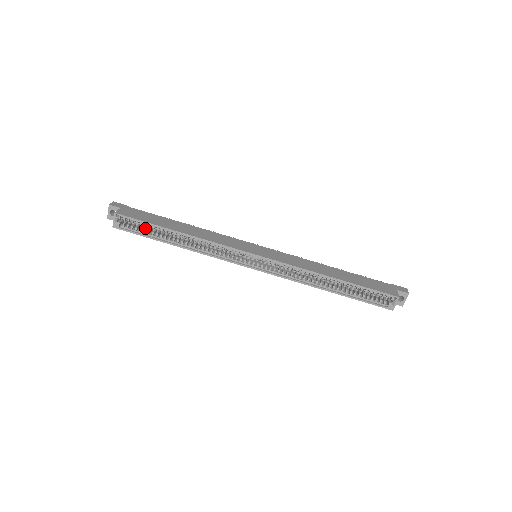
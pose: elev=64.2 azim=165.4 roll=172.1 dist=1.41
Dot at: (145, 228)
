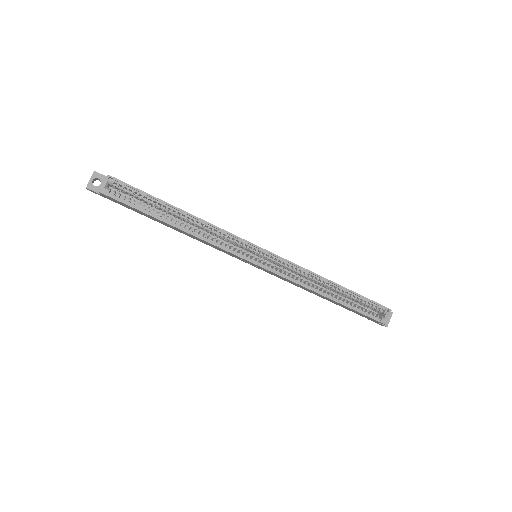
Dot at: occluded
